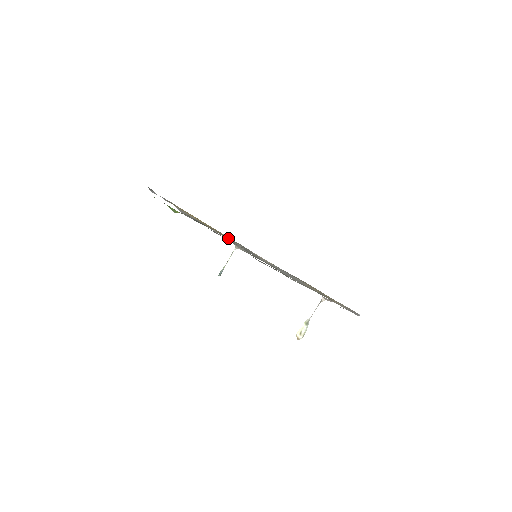
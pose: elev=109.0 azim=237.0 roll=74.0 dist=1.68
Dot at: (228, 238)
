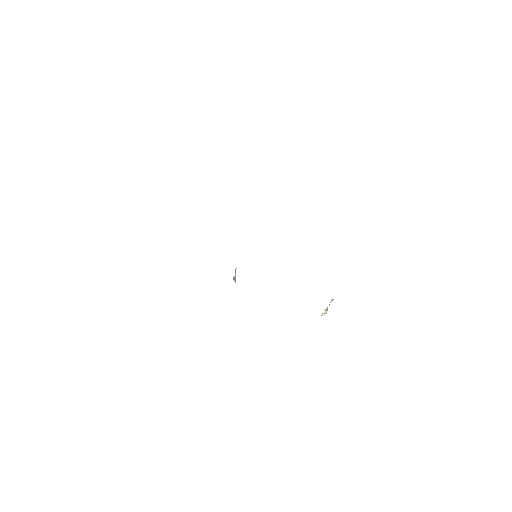
Dot at: occluded
